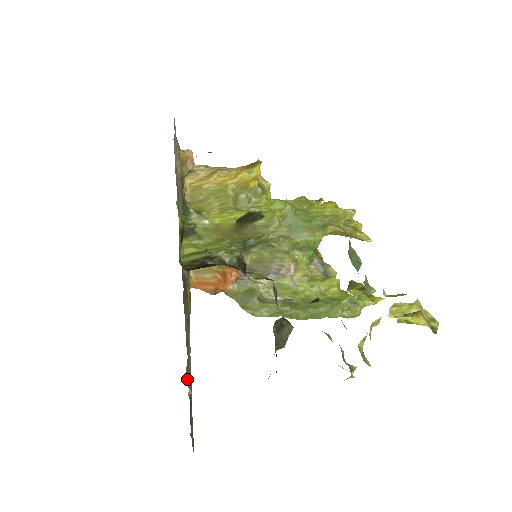
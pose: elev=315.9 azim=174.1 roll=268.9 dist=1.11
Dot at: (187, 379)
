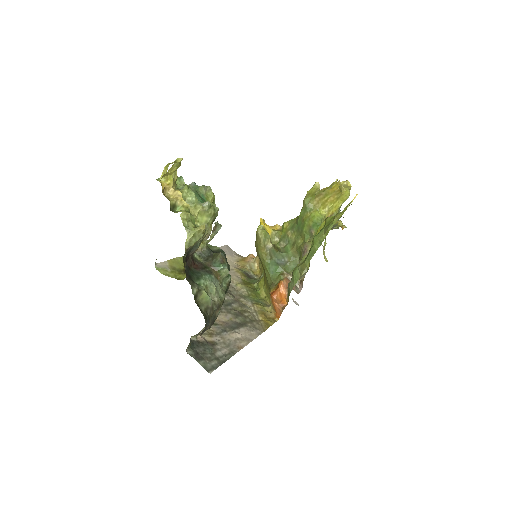
Dot at: (206, 337)
